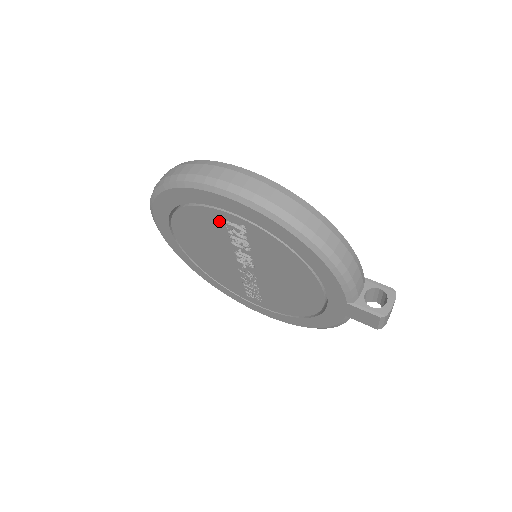
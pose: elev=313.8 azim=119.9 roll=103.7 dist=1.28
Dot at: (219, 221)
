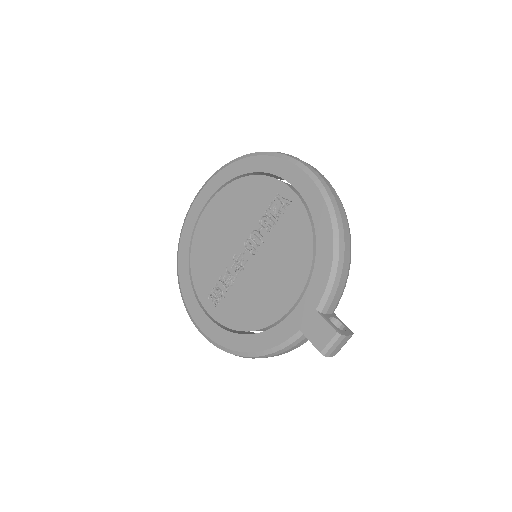
Dot at: (271, 194)
